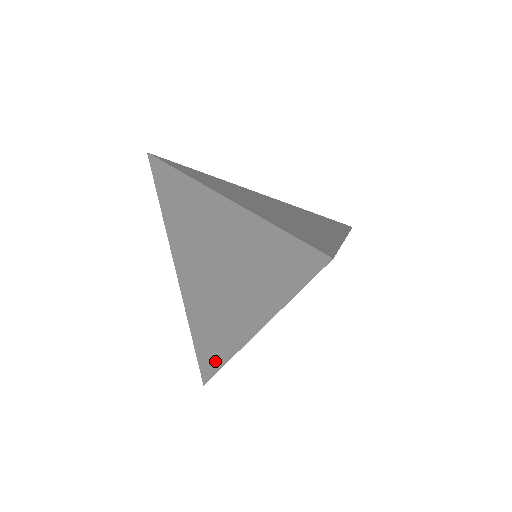
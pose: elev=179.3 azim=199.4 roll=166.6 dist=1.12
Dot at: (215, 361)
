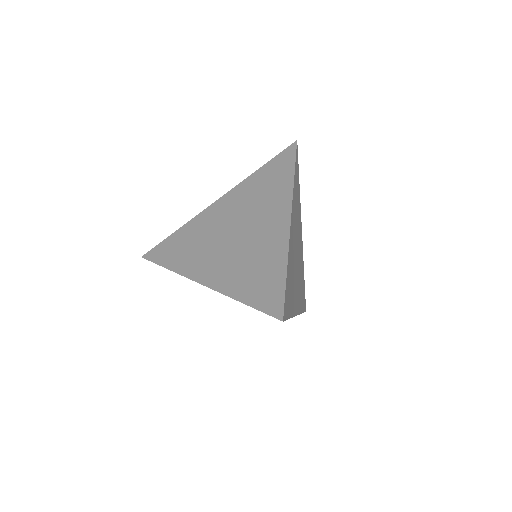
Dot at: occluded
